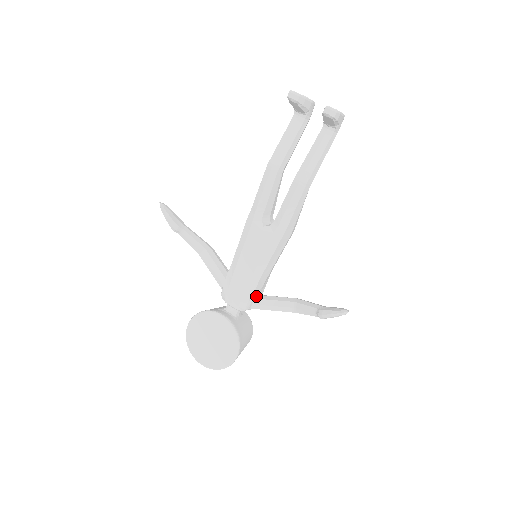
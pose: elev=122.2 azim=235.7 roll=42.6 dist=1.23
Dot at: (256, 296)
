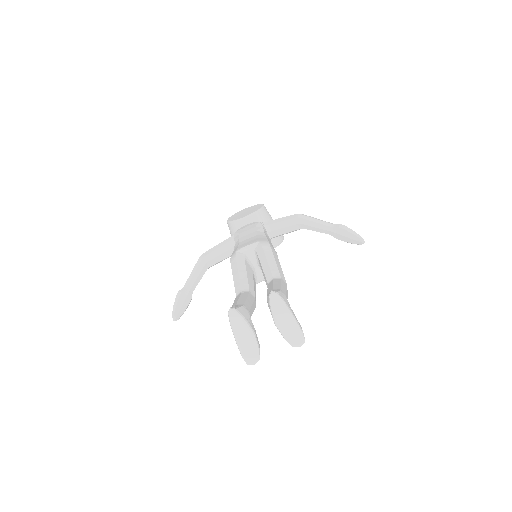
Dot at: (270, 240)
